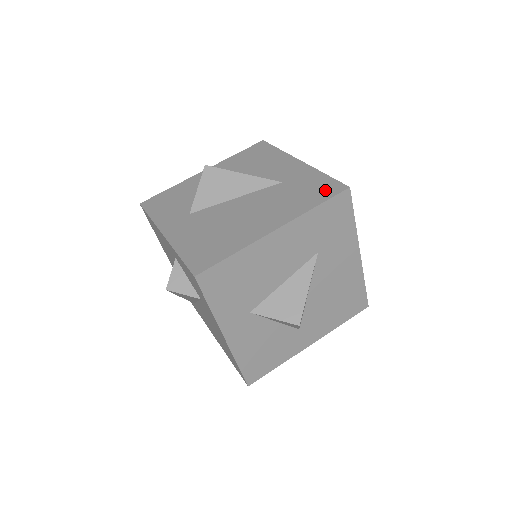
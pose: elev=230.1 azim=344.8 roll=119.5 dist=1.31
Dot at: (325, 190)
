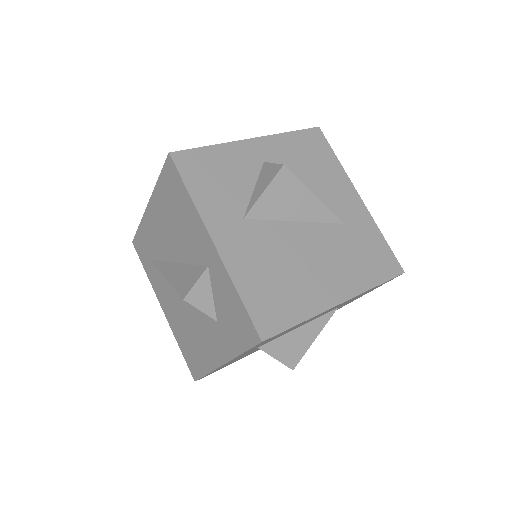
Dot at: (385, 264)
